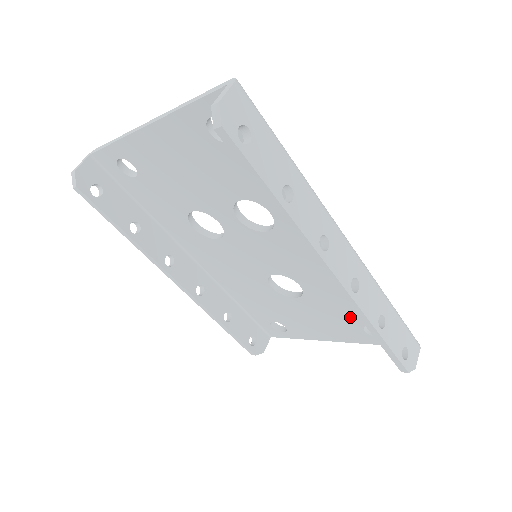
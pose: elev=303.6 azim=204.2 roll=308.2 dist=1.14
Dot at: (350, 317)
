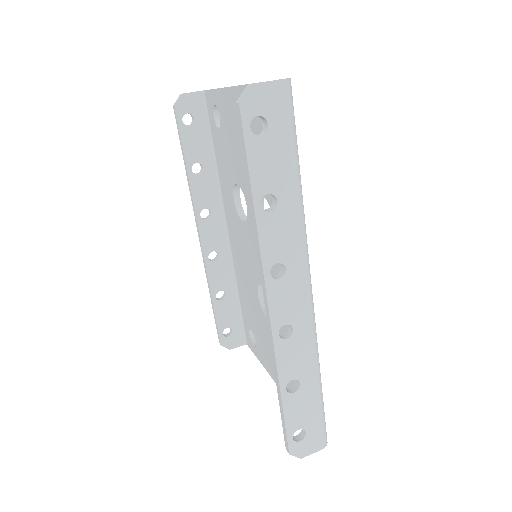
Dot at: occluded
